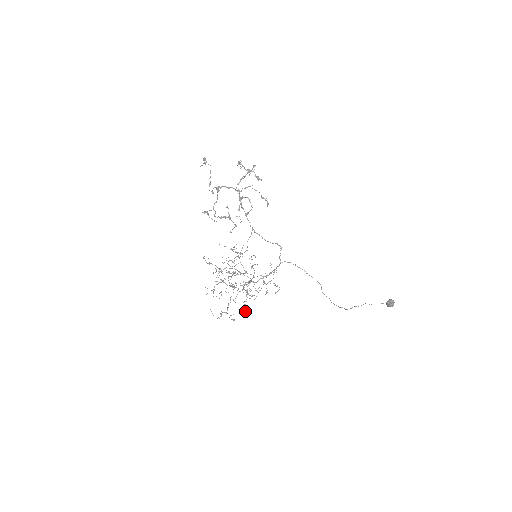
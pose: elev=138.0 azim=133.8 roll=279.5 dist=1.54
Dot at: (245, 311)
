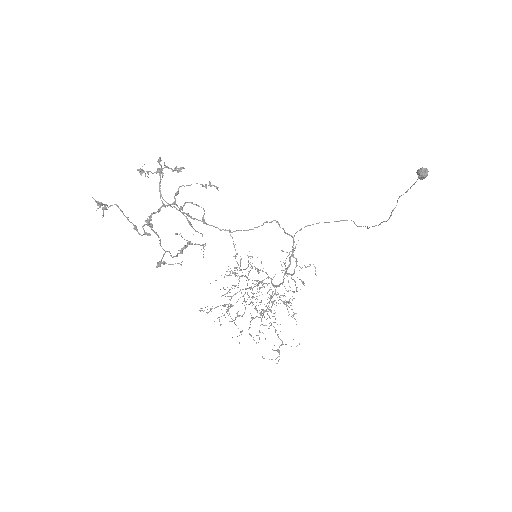
Dot at: occluded
